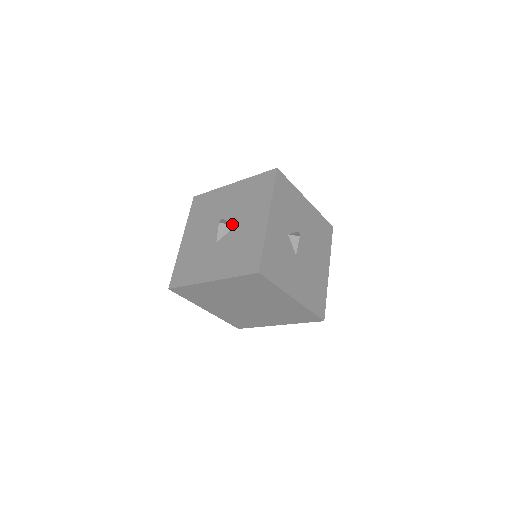
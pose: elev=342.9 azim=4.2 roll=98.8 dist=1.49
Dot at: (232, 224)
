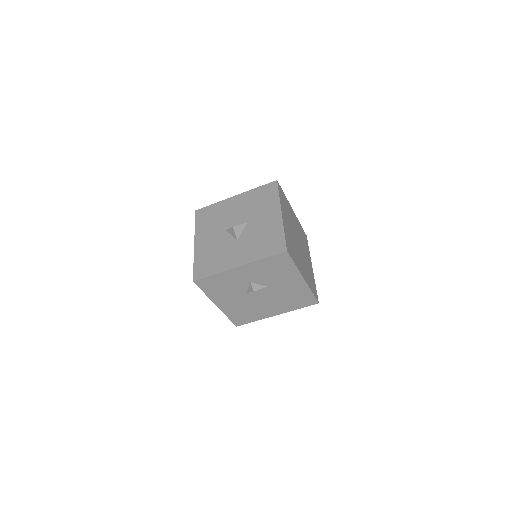
Dot at: (238, 236)
